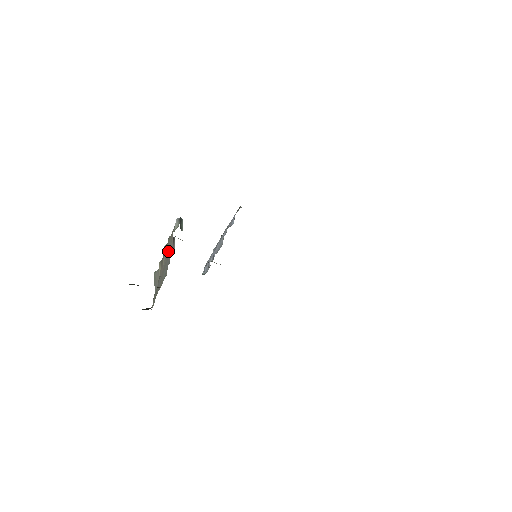
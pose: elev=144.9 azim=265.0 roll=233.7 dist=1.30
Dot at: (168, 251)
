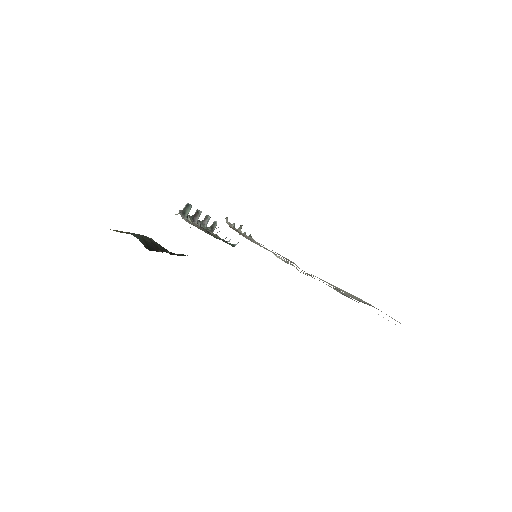
Dot at: occluded
